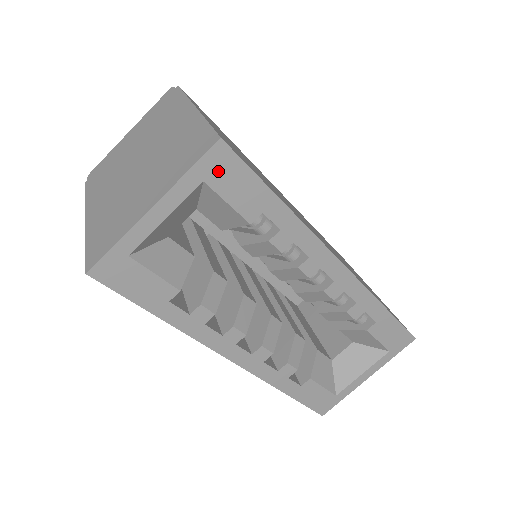
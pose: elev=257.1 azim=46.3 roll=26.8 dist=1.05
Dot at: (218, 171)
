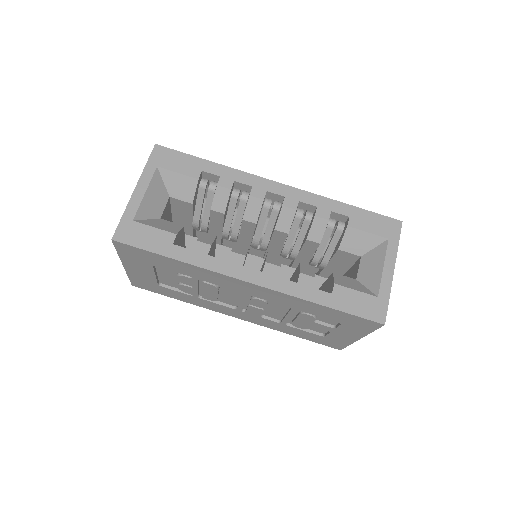
Dot at: (162, 159)
